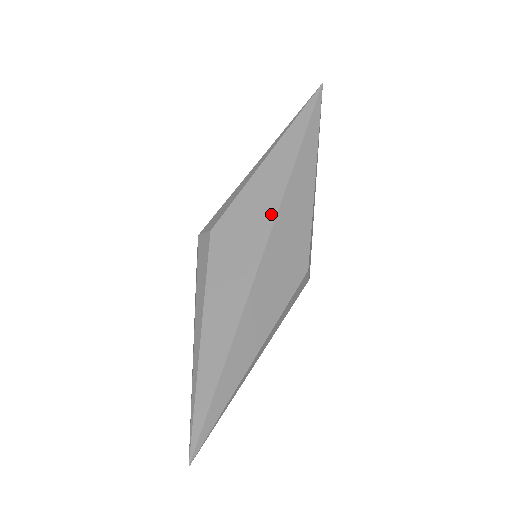
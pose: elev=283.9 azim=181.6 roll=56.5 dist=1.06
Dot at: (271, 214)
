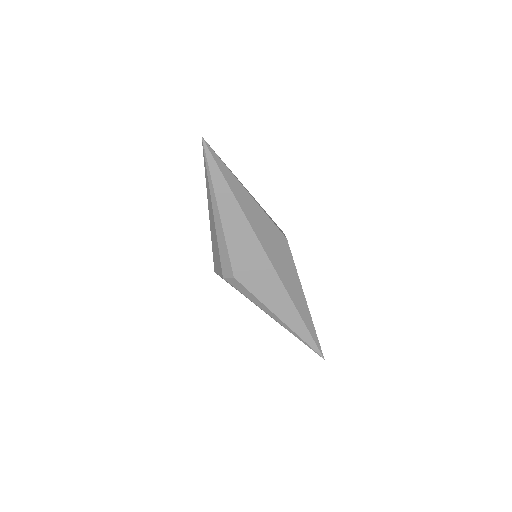
Dot at: (257, 246)
